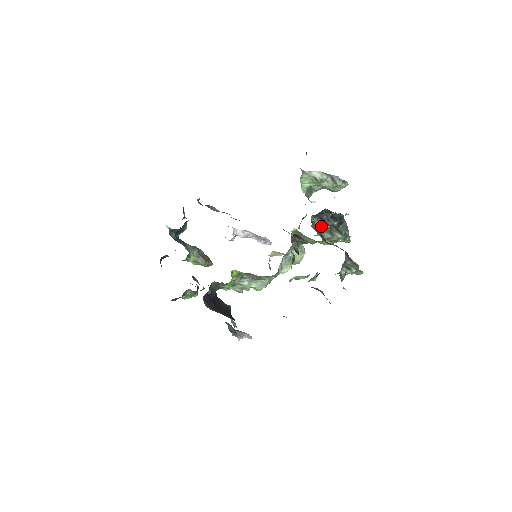
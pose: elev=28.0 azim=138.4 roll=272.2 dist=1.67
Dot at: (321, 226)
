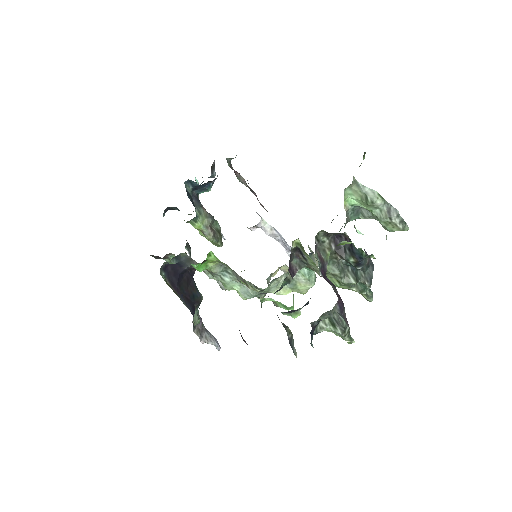
Dot at: (332, 254)
